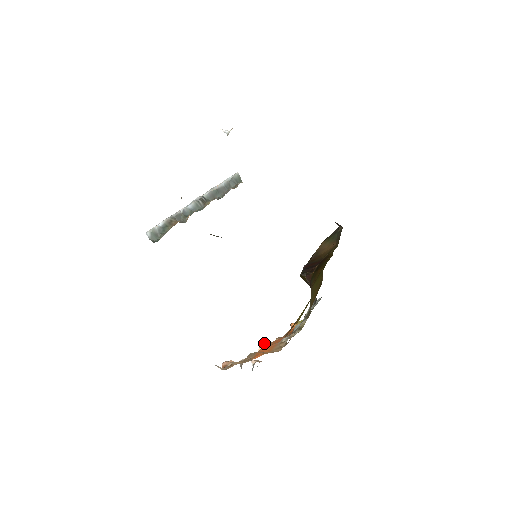
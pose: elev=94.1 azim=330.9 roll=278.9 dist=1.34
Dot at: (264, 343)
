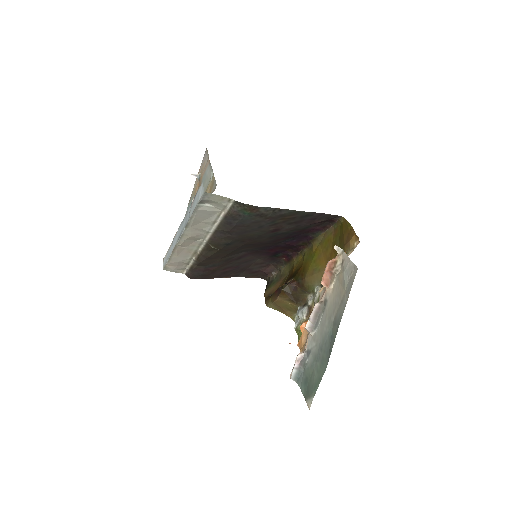
Dot at: (321, 289)
